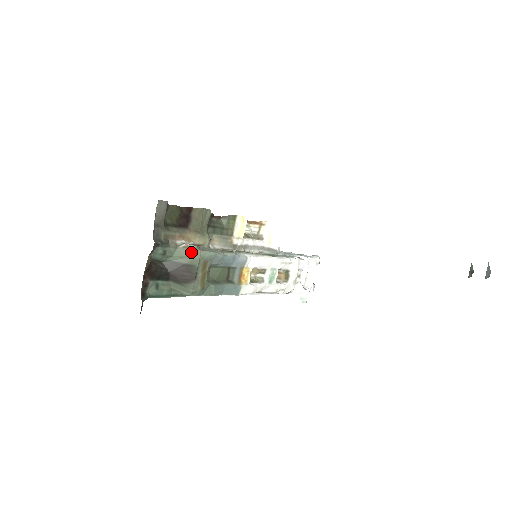
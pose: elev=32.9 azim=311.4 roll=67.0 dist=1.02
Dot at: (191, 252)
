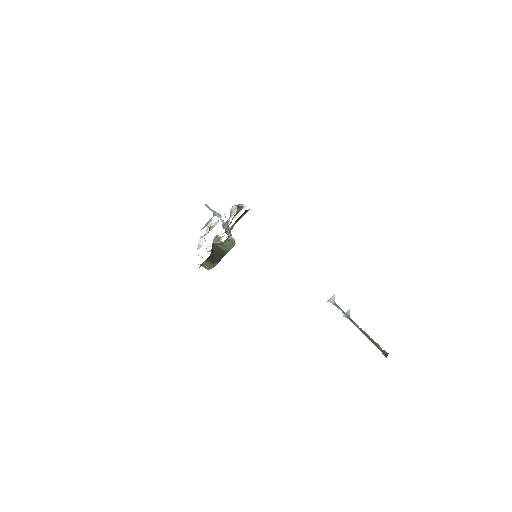
Dot at: (231, 244)
